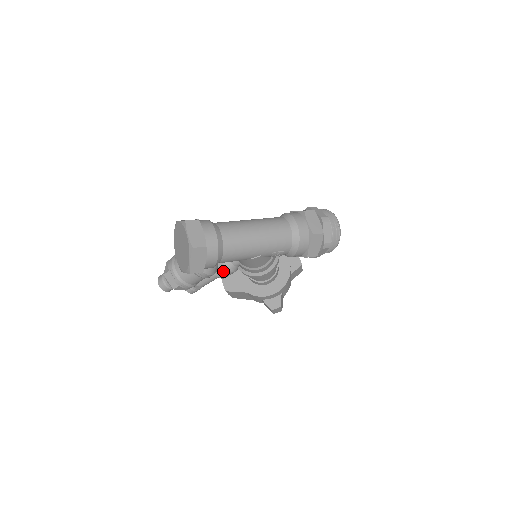
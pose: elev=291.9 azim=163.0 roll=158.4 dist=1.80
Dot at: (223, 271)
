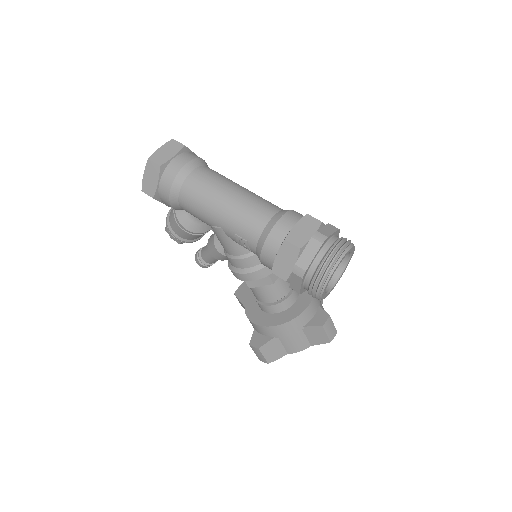
Dot at: (212, 244)
